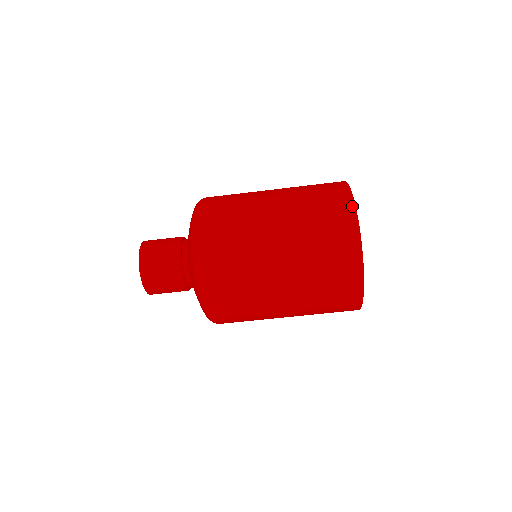
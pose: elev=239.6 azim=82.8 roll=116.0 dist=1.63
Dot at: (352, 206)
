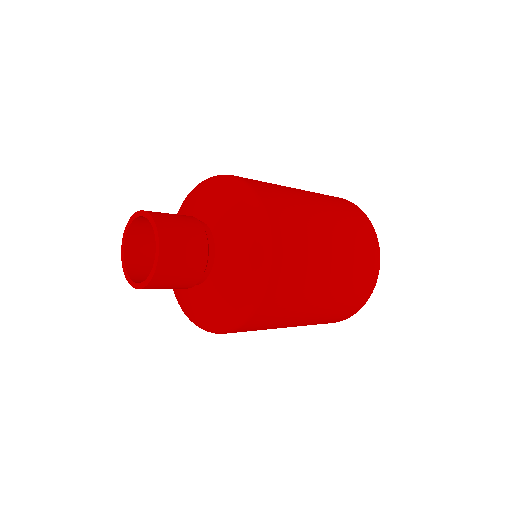
Dot at: (378, 266)
